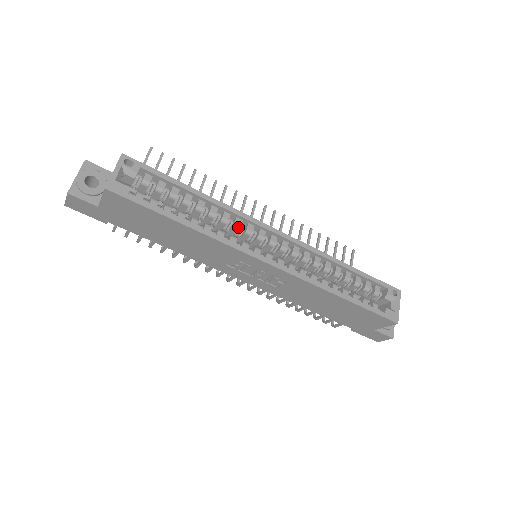
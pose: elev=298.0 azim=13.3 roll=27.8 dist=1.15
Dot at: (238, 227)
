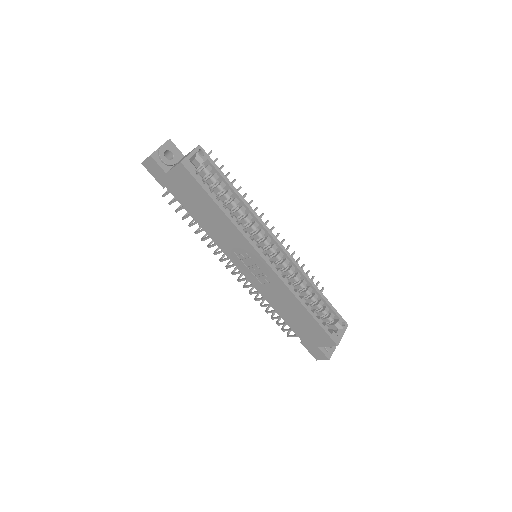
Dot at: (254, 228)
